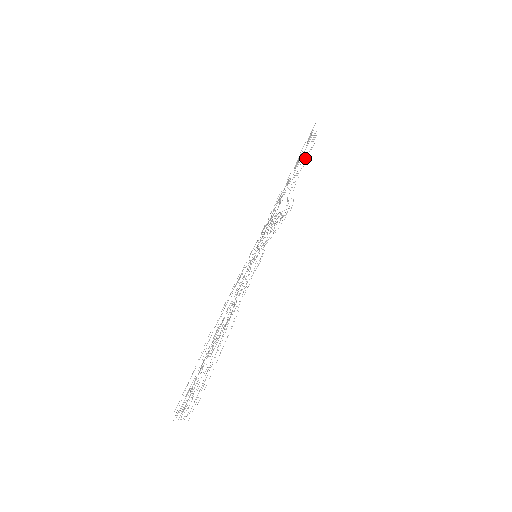
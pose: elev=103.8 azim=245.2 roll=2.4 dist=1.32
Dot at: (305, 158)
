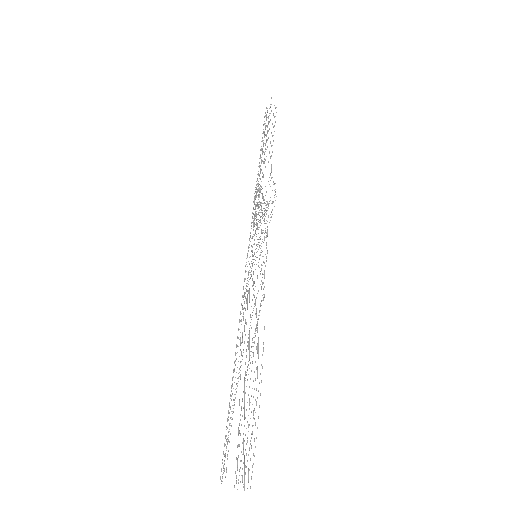
Dot at: occluded
